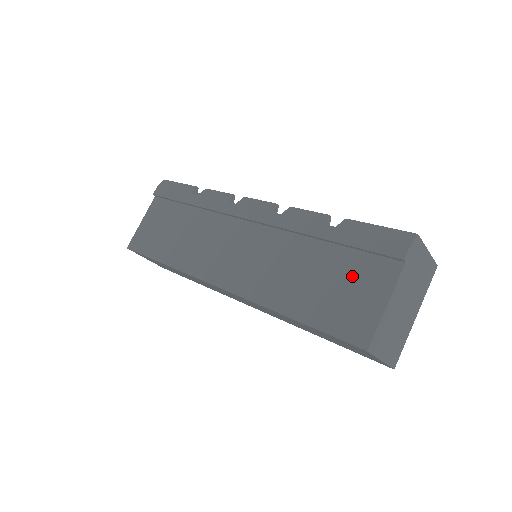
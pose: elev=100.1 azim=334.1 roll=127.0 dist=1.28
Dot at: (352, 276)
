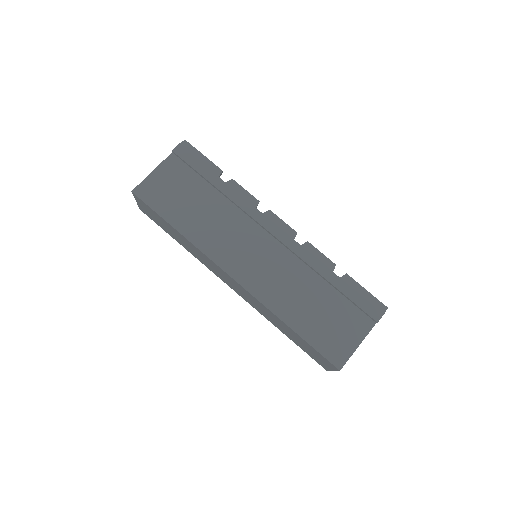
Dot at: (342, 317)
